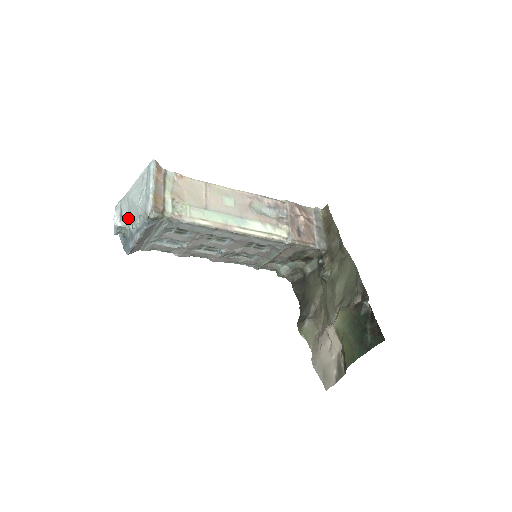
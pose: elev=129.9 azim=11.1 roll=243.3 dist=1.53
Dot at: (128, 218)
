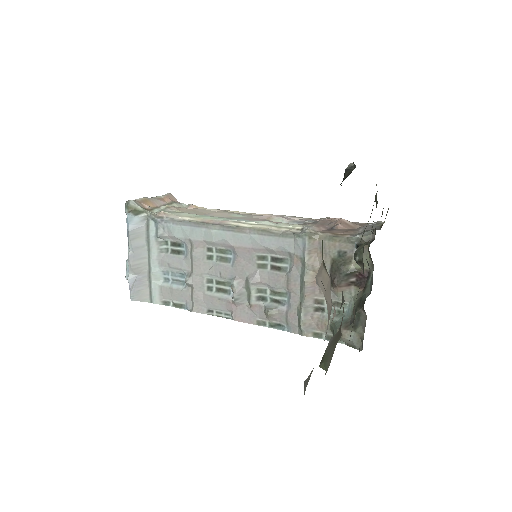
Dot at: occluded
